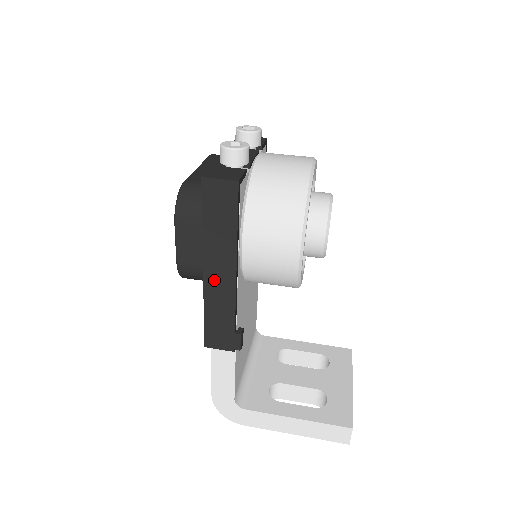
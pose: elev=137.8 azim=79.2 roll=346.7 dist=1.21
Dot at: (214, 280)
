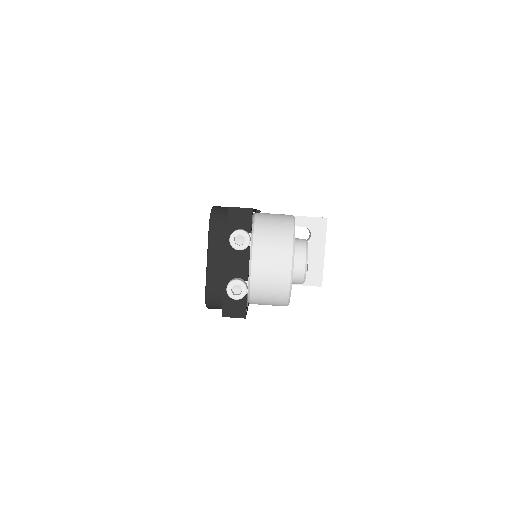
Dot at: occluded
